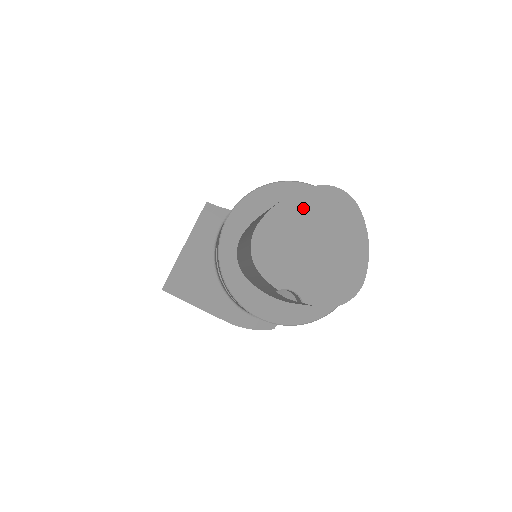
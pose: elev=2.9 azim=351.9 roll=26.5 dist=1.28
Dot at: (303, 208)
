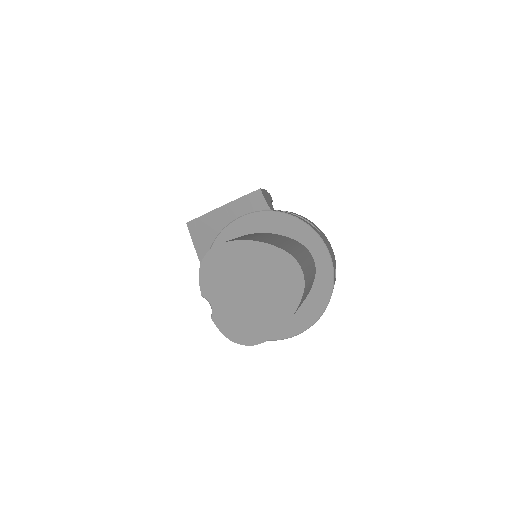
Dot at: (263, 258)
